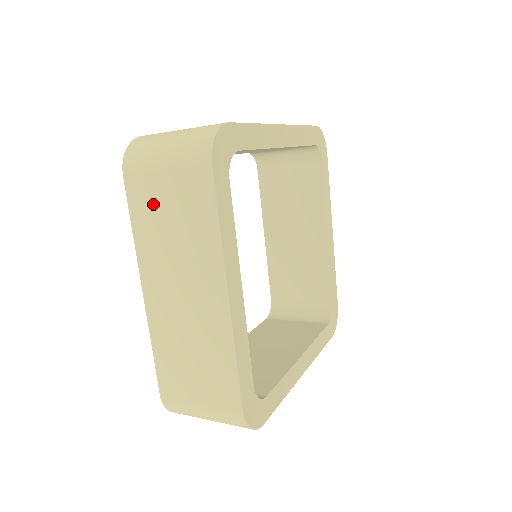
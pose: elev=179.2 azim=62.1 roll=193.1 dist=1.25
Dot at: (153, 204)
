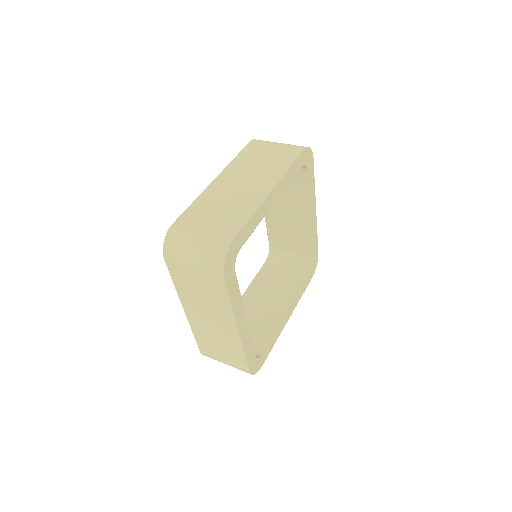
Dot at: (187, 279)
